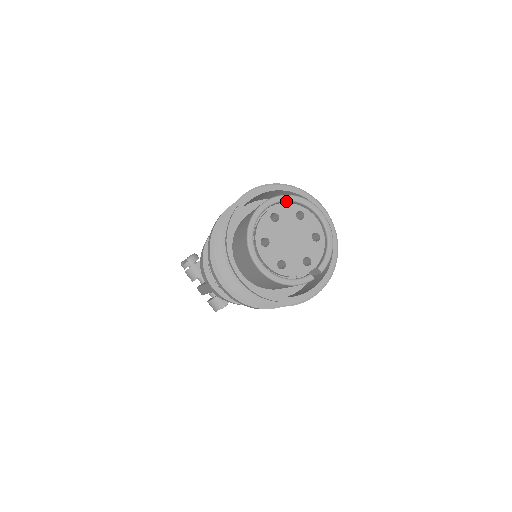
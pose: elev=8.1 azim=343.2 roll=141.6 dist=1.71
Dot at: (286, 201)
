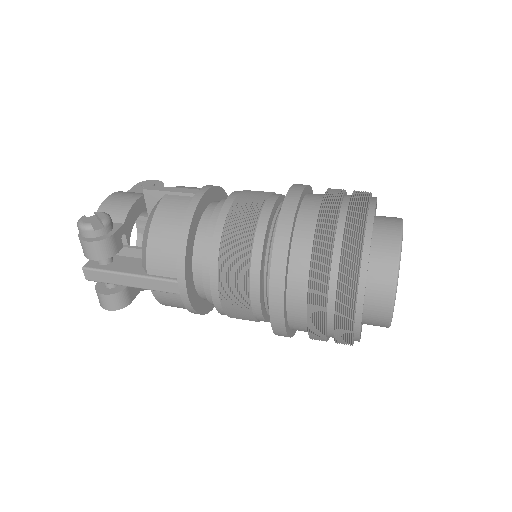
Dot at: occluded
